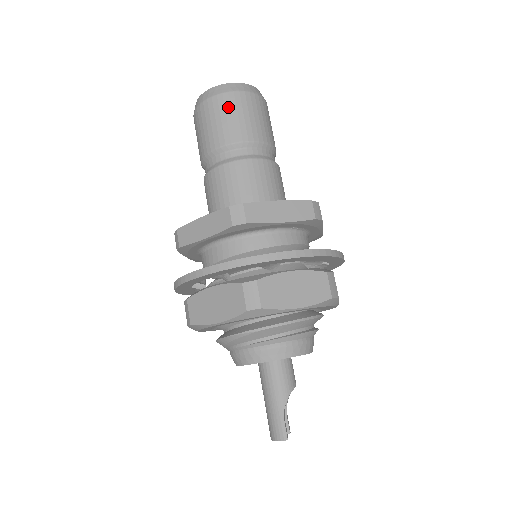
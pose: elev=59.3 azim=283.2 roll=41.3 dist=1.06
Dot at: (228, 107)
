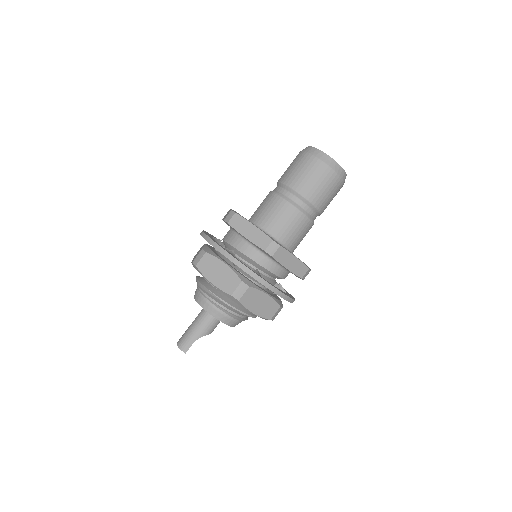
Dot at: (323, 177)
